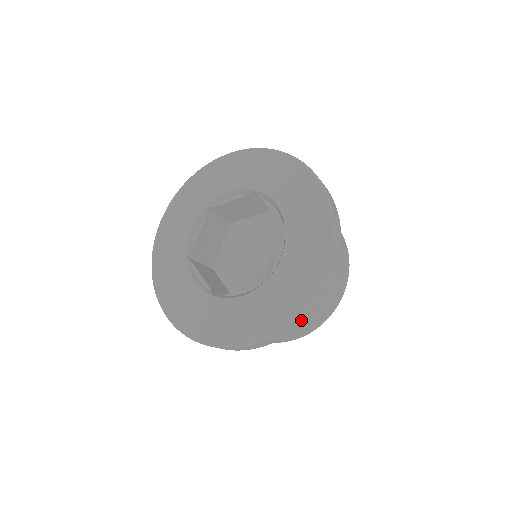
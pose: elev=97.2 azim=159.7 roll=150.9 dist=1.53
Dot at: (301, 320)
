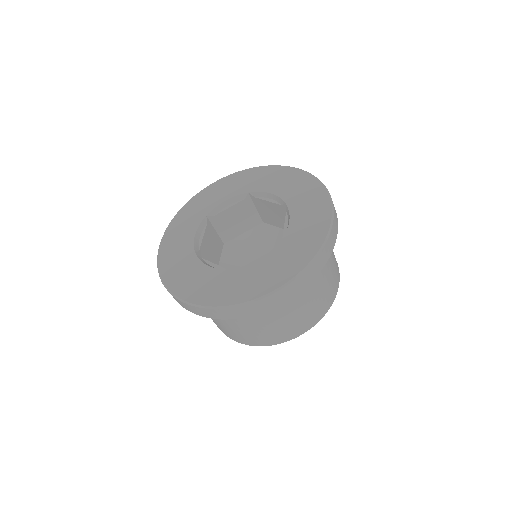
Dot at: (321, 262)
